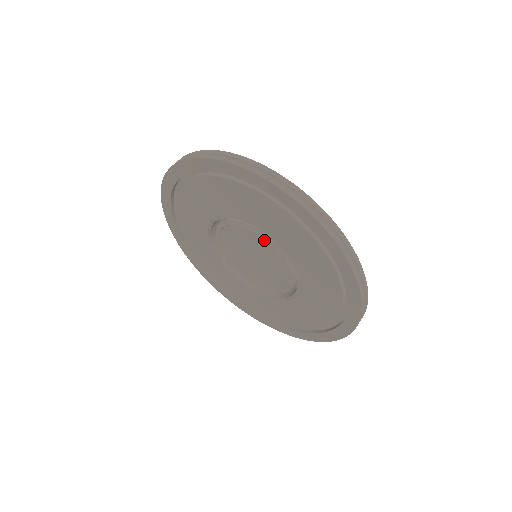
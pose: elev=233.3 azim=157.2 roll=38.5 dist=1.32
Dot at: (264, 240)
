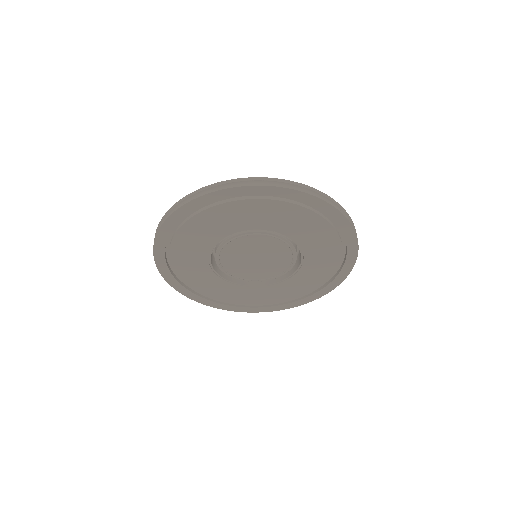
Dot at: (236, 241)
